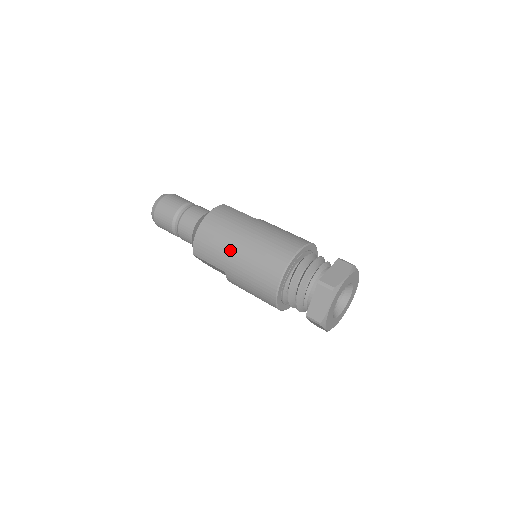
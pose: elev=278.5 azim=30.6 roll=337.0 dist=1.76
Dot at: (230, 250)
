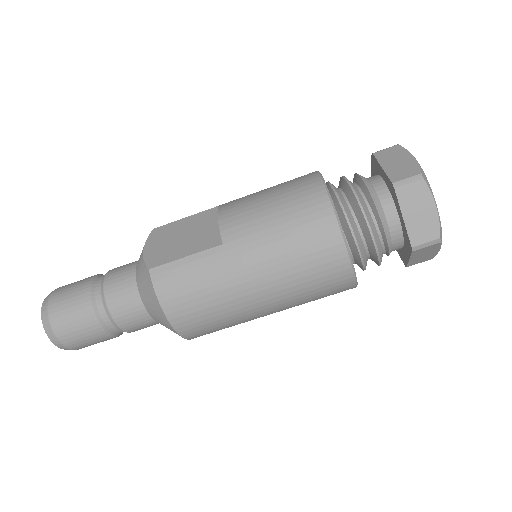
Dot at: (253, 314)
